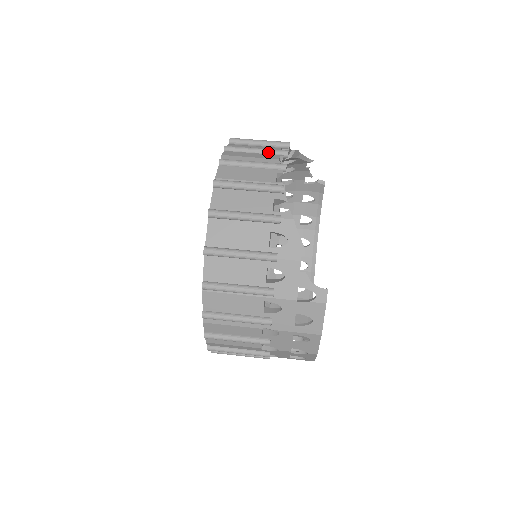
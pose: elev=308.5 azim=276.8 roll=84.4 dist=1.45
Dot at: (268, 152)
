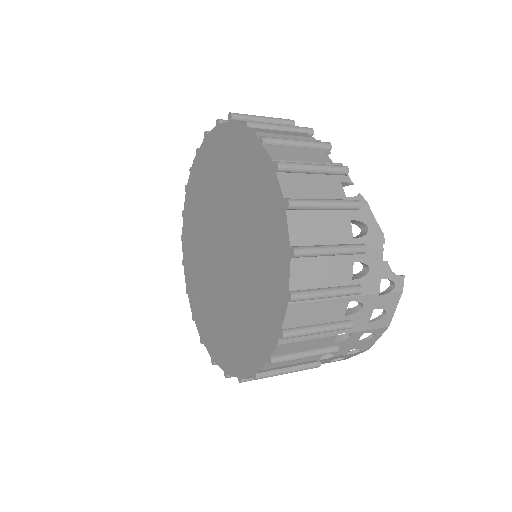
Dot at: (294, 129)
